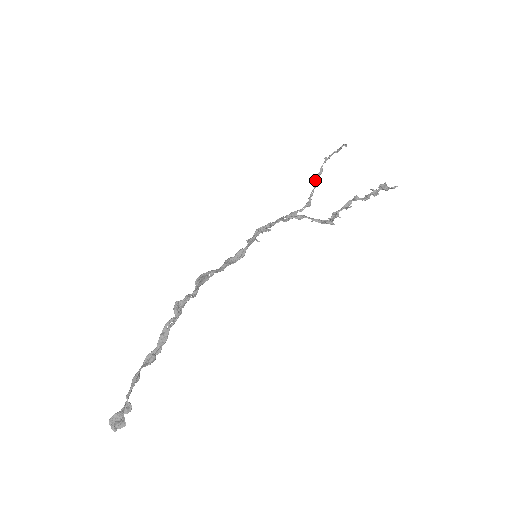
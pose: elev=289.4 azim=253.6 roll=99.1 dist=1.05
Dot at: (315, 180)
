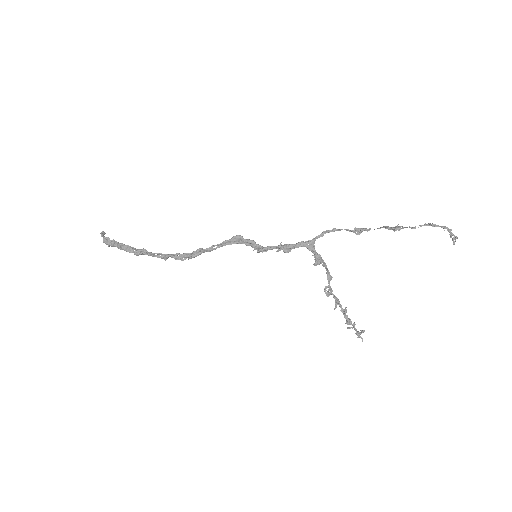
Dot at: (390, 229)
